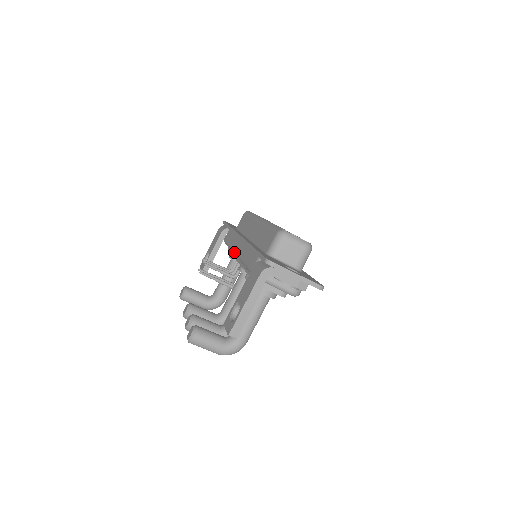
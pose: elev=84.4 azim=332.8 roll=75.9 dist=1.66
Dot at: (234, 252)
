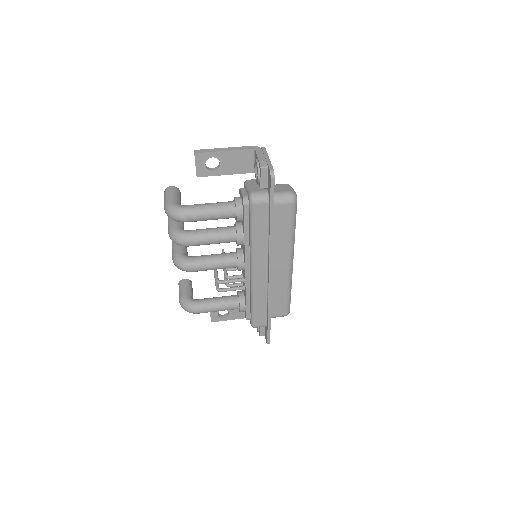
Dot at: occluded
